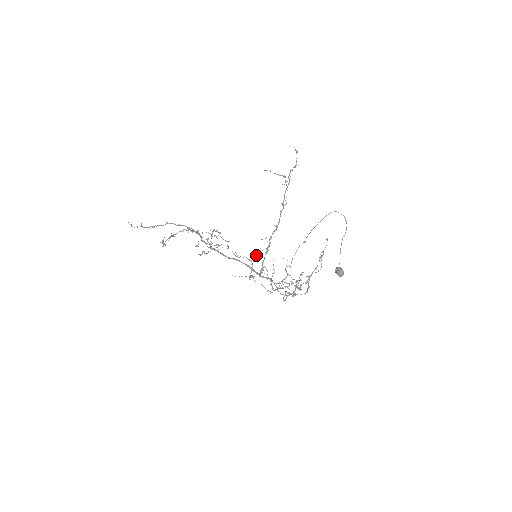
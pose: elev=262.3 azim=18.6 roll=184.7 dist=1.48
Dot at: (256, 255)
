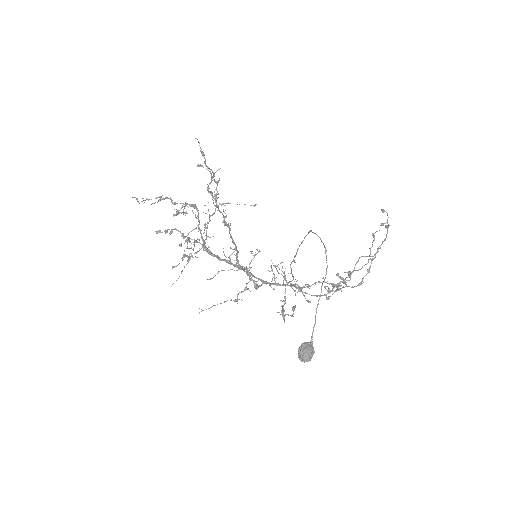
Dot at: occluded
